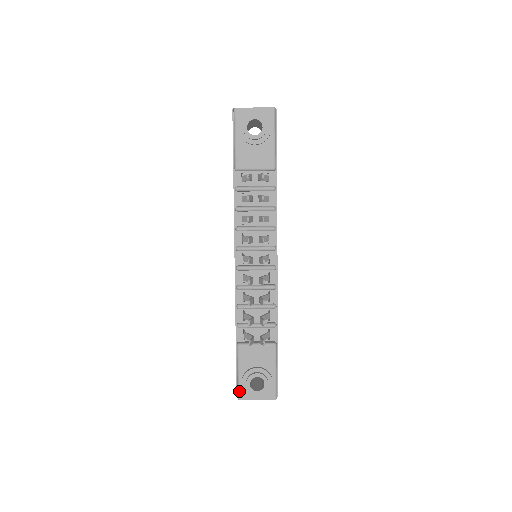
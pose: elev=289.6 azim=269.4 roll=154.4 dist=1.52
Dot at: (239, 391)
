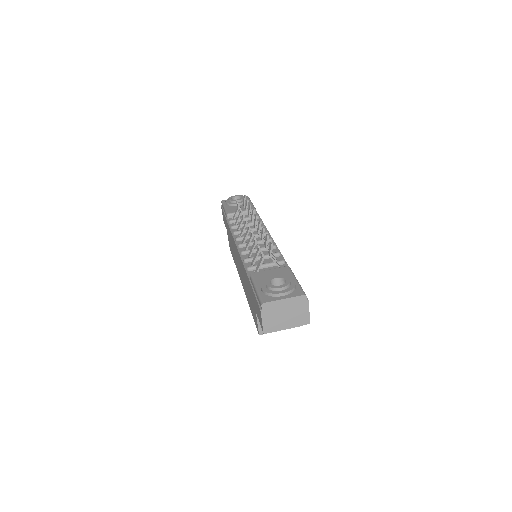
Dot at: (261, 298)
